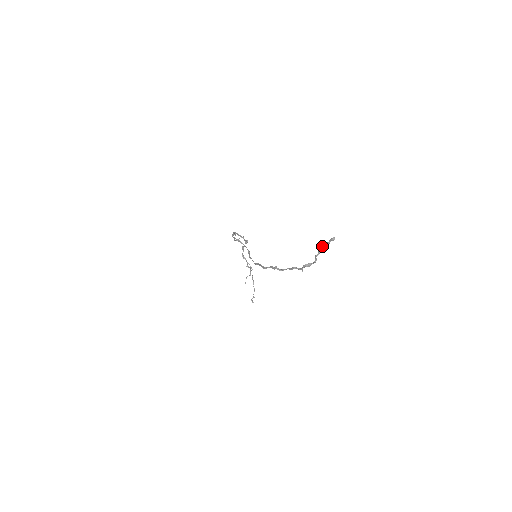
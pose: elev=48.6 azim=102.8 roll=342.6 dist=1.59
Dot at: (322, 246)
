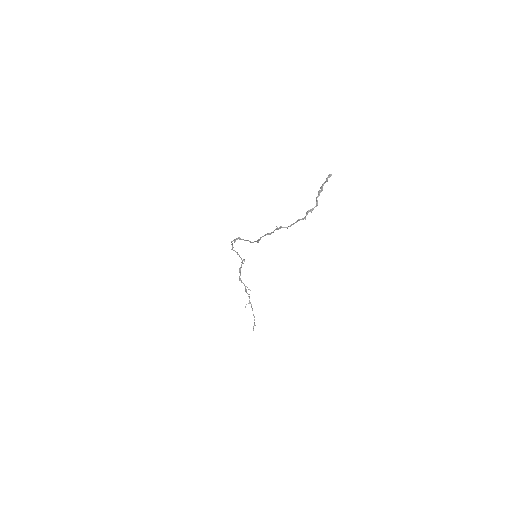
Dot at: (321, 186)
